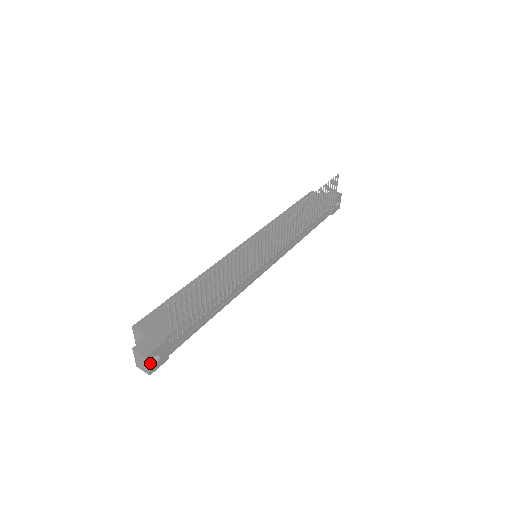
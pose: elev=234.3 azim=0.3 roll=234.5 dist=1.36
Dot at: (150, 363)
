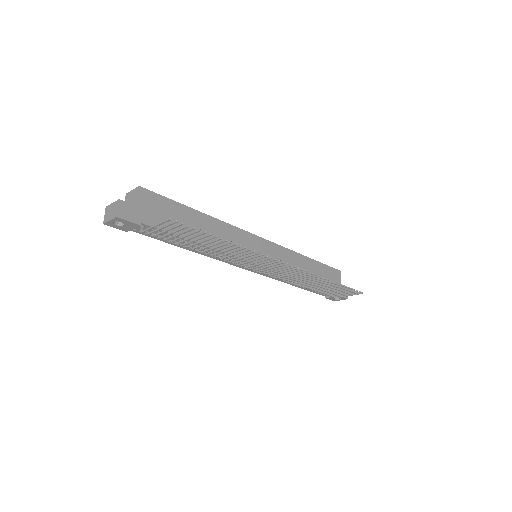
Dot at: (114, 221)
